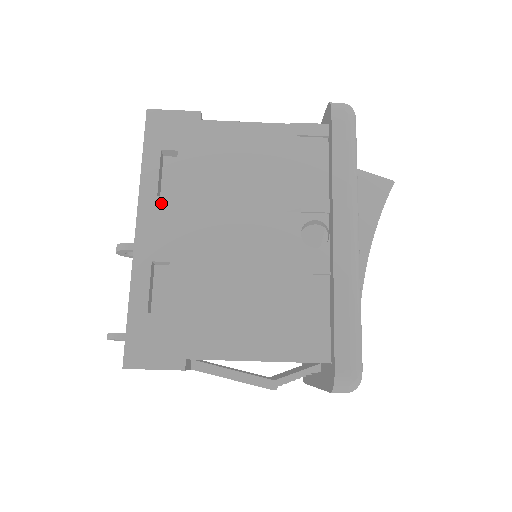
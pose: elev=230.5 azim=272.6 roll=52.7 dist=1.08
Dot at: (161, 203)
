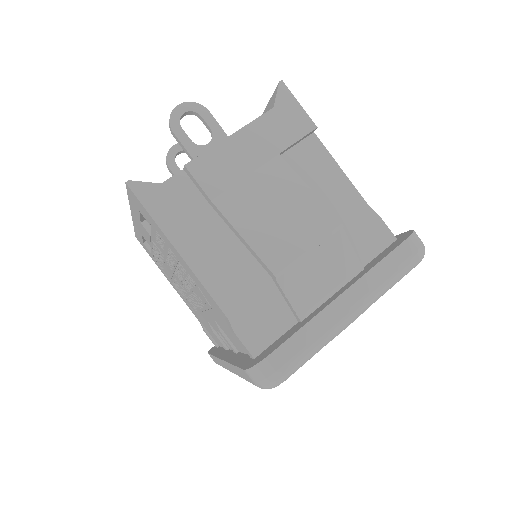
Dot at: occluded
